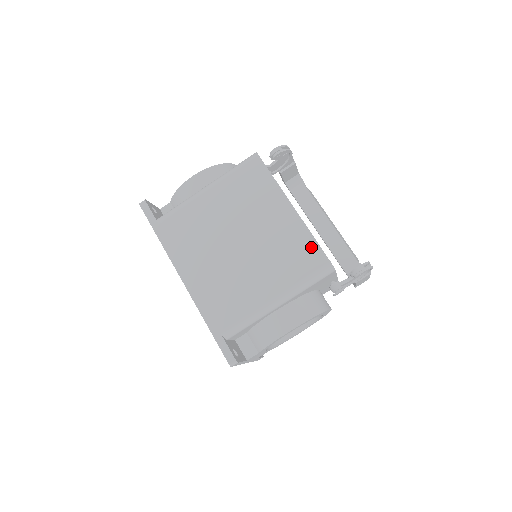
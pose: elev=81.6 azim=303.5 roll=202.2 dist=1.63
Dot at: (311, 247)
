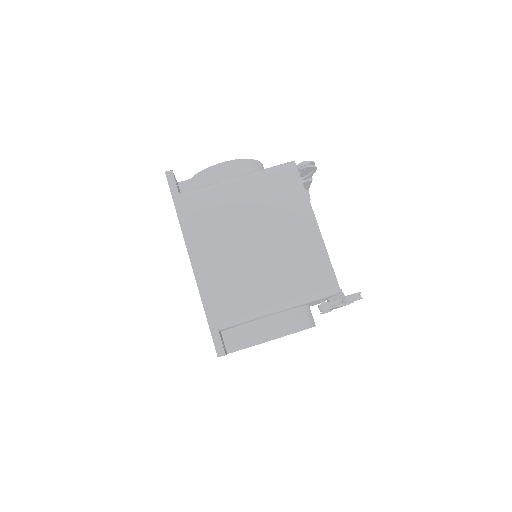
Dot at: (323, 266)
